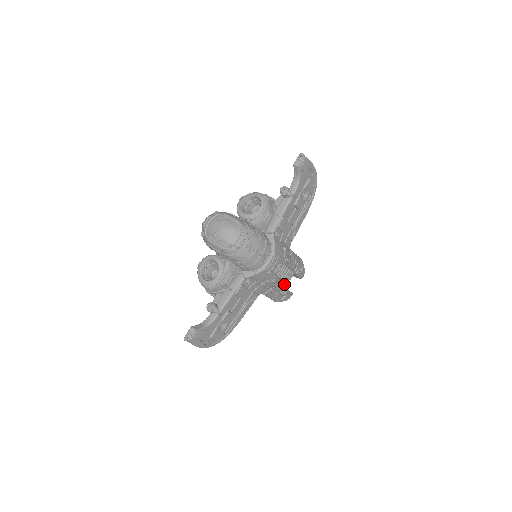
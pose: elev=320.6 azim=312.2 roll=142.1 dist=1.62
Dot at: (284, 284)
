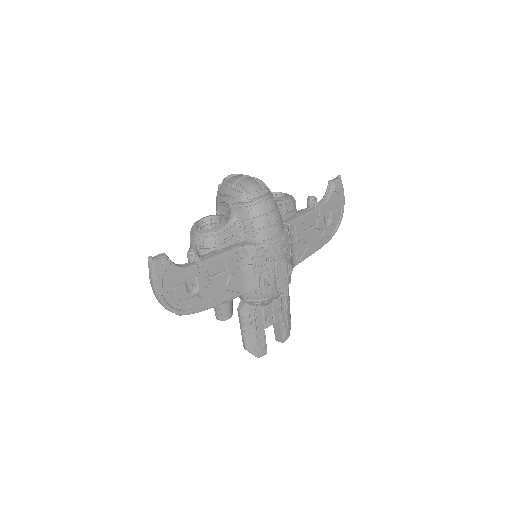
Dot at: (267, 322)
